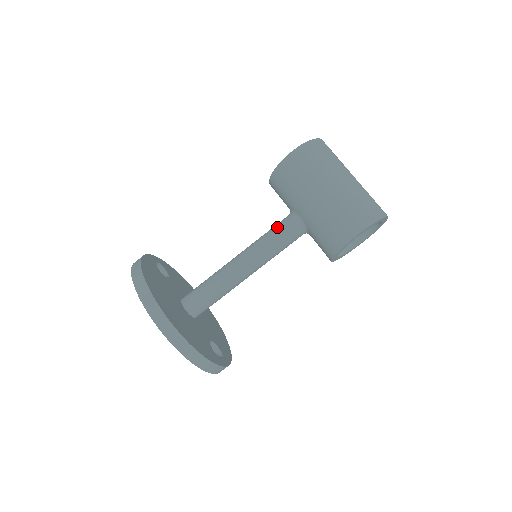
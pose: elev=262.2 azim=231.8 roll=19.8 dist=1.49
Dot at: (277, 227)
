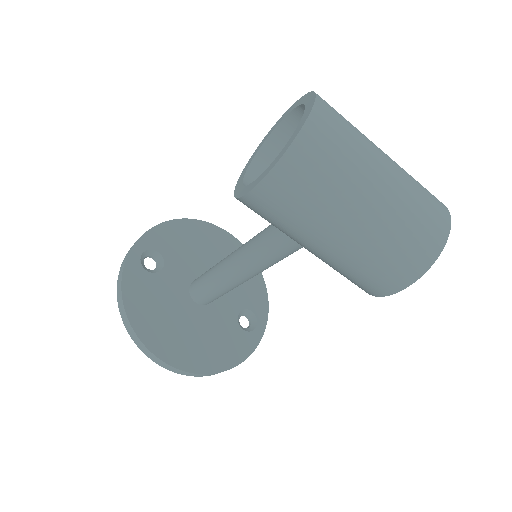
Dot at: (271, 242)
